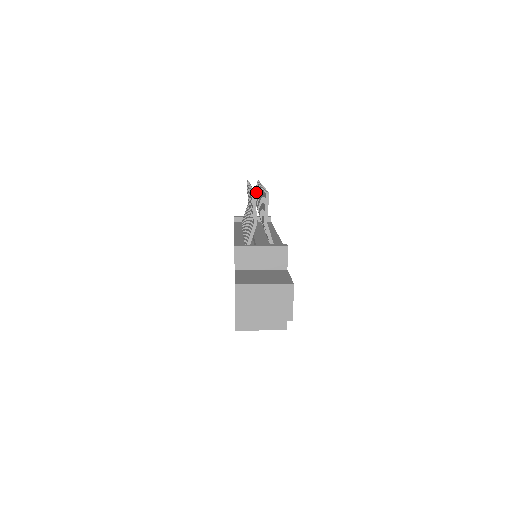
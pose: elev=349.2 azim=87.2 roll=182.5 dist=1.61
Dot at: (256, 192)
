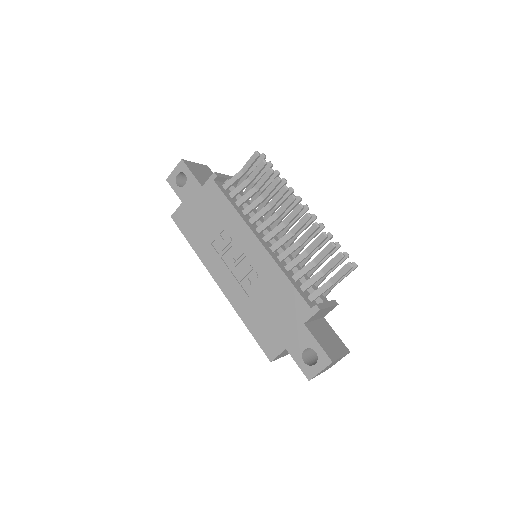
Dot at: occluded
